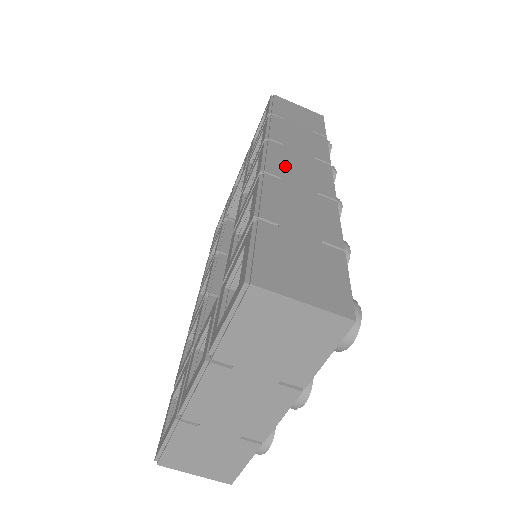
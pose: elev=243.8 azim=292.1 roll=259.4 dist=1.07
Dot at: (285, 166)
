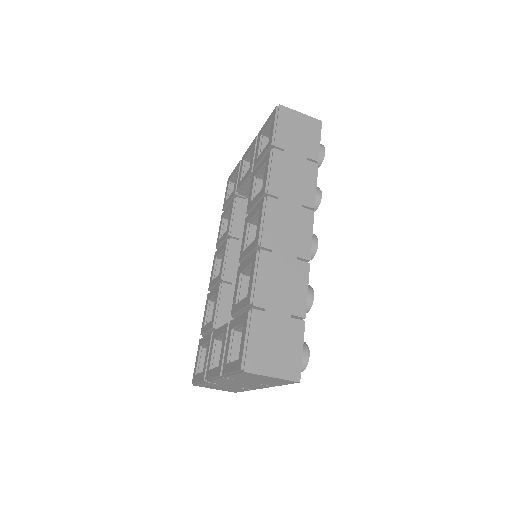
Dot at: (277, 232)
